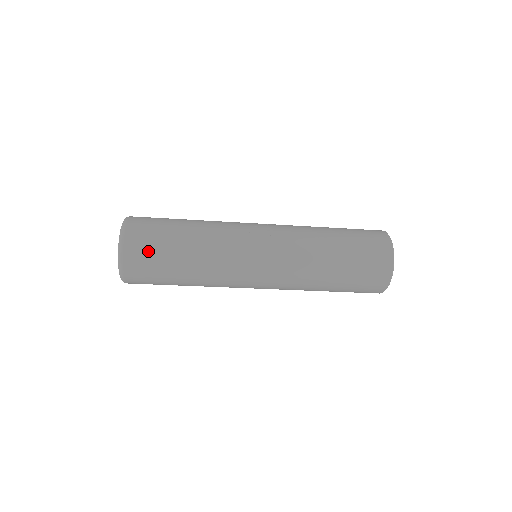
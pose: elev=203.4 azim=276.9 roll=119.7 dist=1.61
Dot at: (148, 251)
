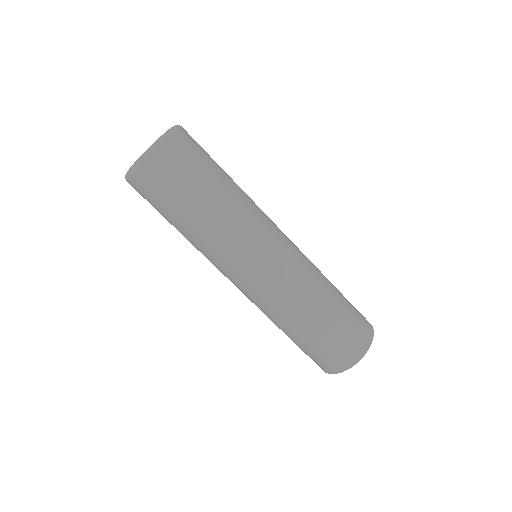
Dot at: (198, 150)
